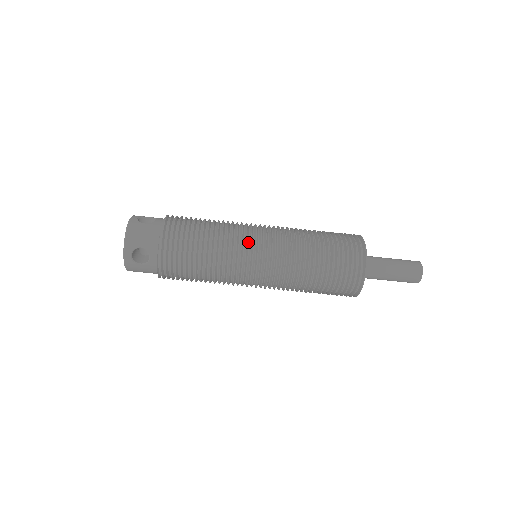
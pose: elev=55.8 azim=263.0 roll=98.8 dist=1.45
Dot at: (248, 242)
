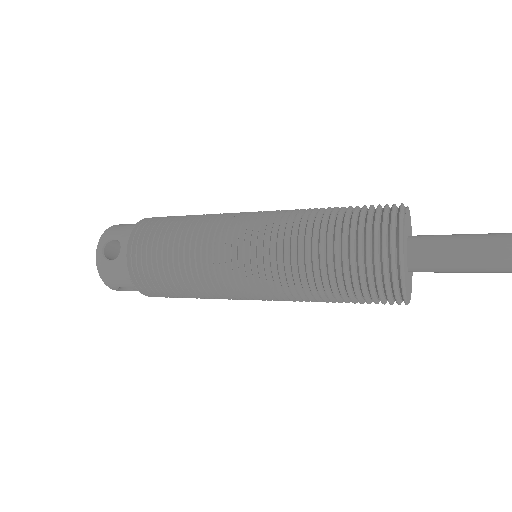
Dot at: (226, 276)
